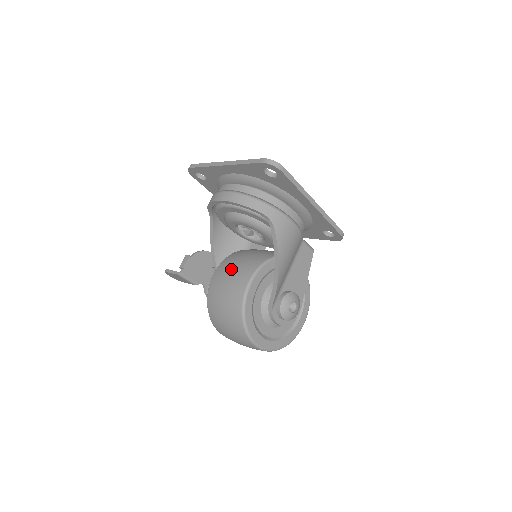
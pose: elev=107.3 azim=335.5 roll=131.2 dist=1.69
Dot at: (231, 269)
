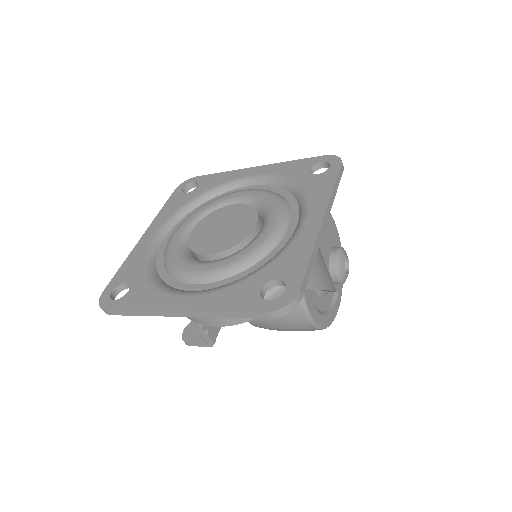
Dot at: occluded
